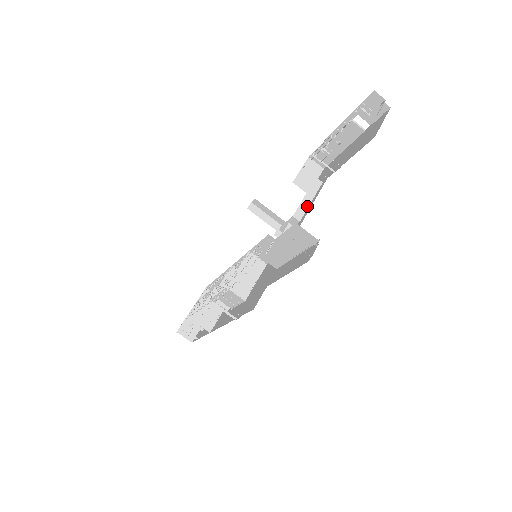
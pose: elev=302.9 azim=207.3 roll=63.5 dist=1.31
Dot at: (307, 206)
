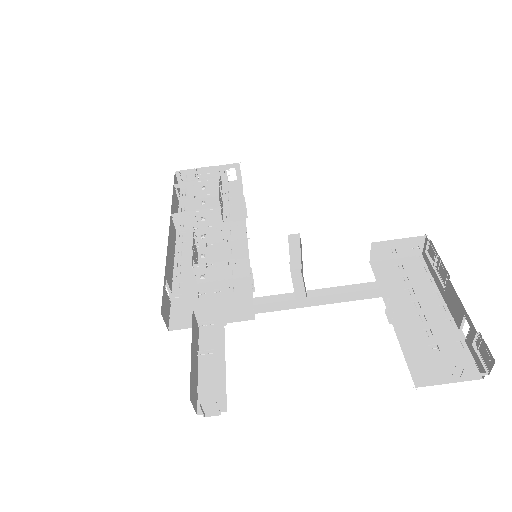
Dot at: (333, 293)
